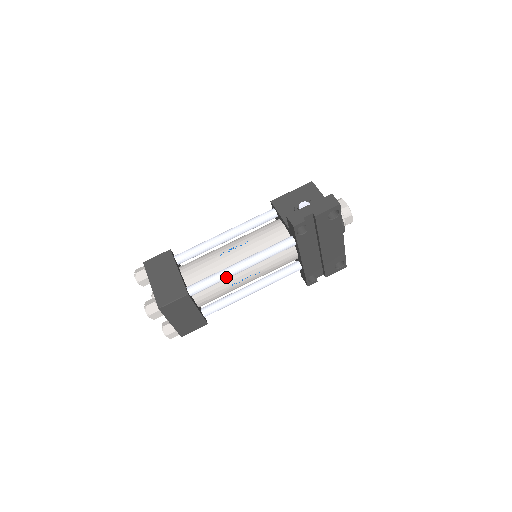
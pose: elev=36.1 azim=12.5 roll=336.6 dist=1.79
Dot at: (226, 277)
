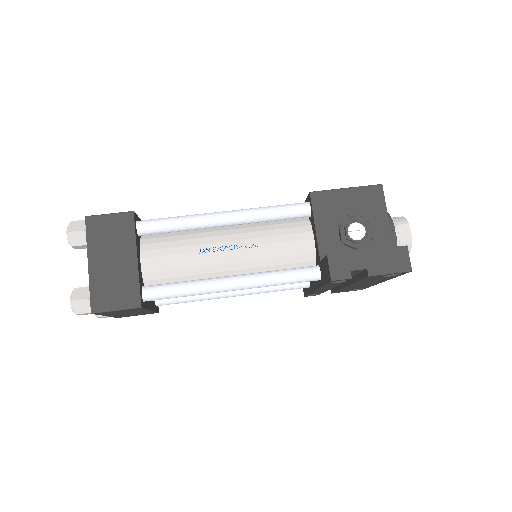
Dot at: (204, 293)
